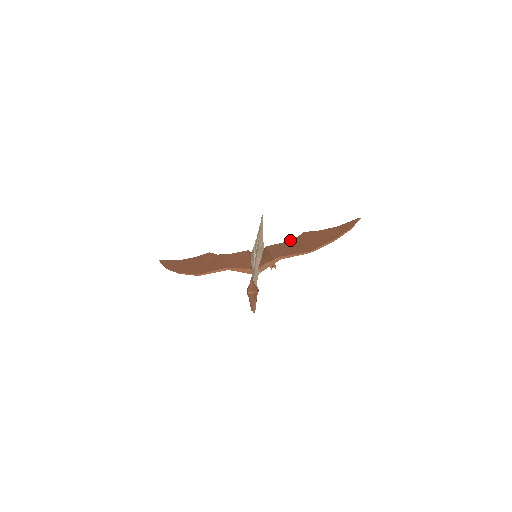
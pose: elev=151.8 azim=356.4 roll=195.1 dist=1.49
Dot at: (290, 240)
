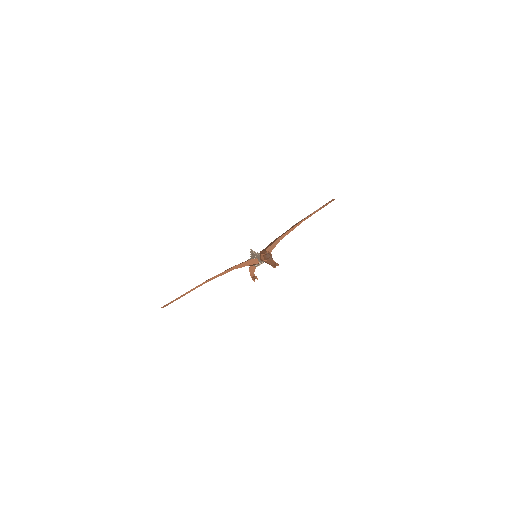
Dot at: occluded
